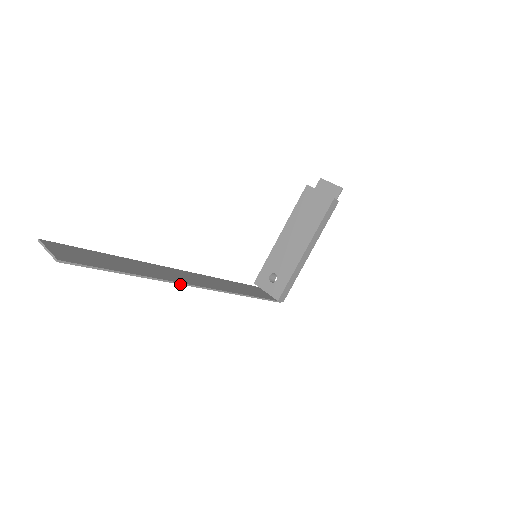
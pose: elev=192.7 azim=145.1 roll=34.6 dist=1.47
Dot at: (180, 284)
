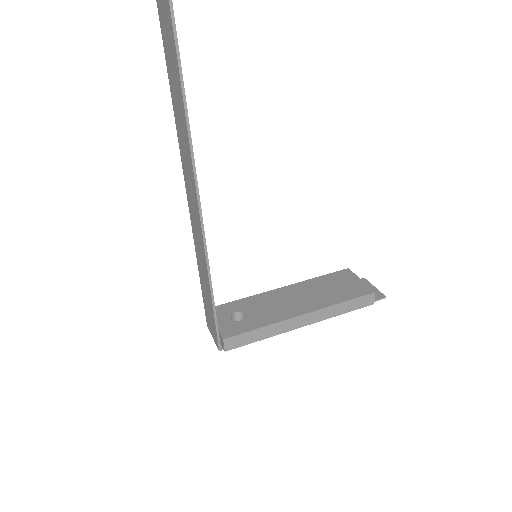
Dot at: (188, 132)
